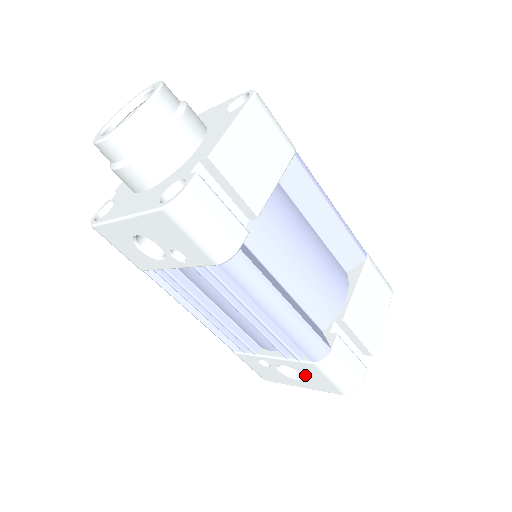
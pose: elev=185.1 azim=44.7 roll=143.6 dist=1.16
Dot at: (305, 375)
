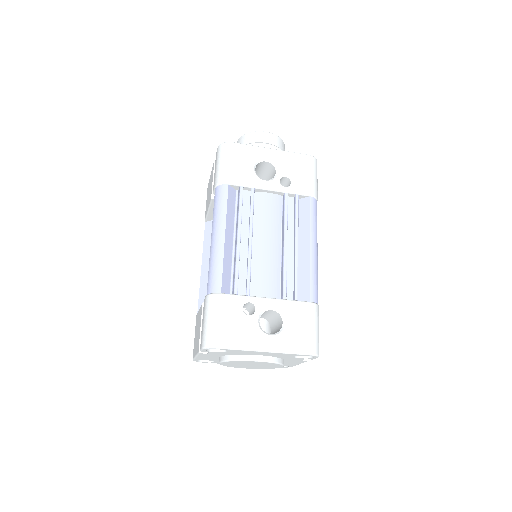
Dot at: (288, 323)
